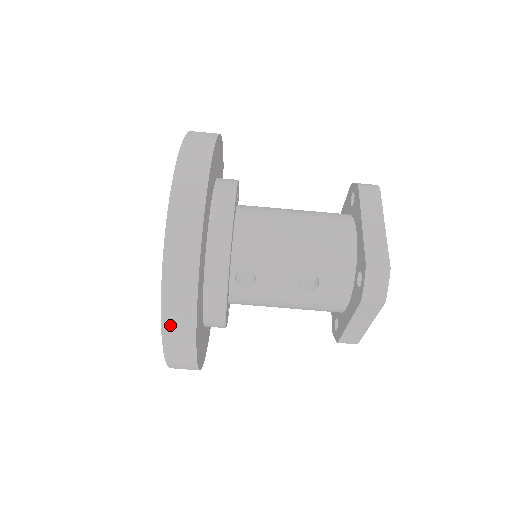
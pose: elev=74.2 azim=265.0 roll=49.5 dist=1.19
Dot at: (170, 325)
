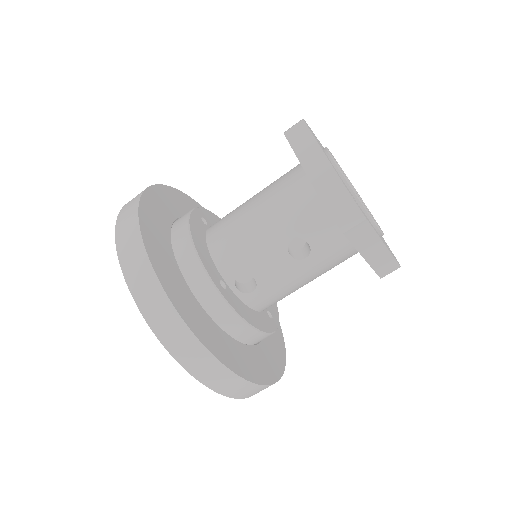
Dot at: (195, 369)
